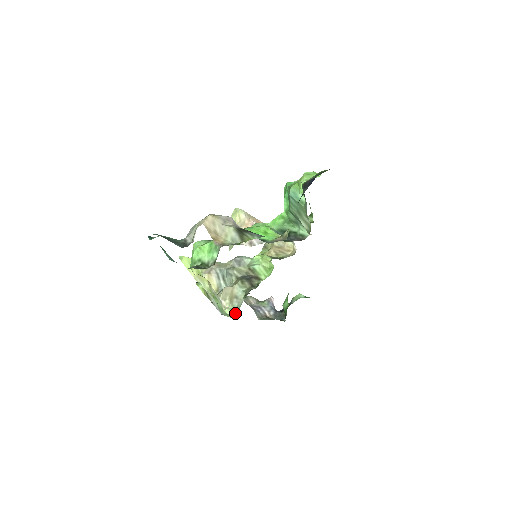
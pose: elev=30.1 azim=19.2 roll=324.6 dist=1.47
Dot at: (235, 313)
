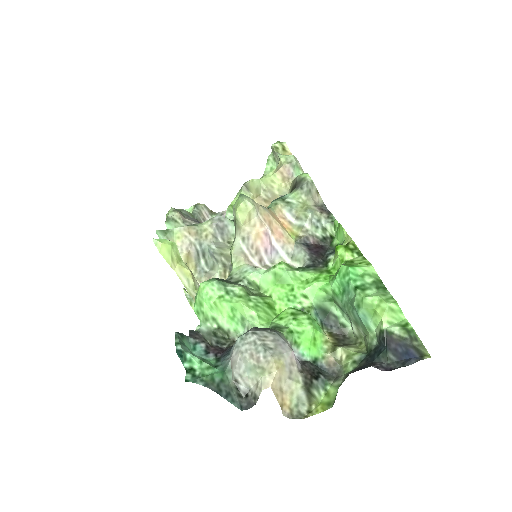
Dot at: occluded
